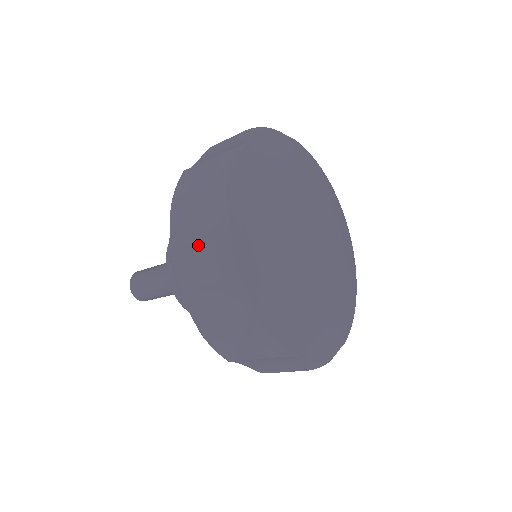
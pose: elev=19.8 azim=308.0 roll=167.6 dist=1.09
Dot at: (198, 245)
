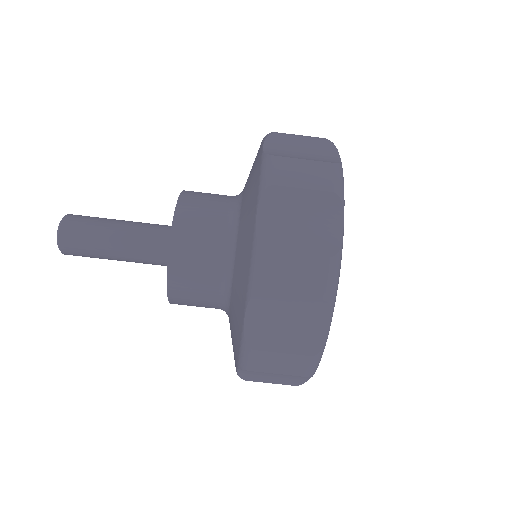
Dot at: occluded
